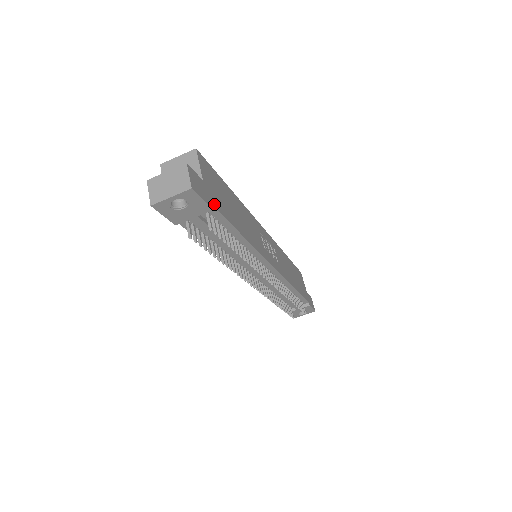
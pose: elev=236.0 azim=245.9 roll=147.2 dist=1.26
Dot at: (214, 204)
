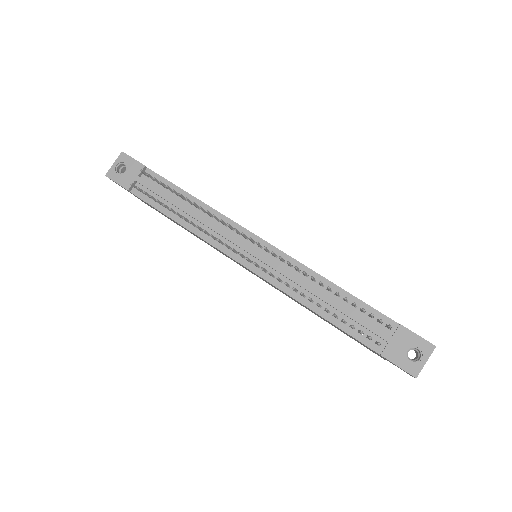
Dot at: (152, 171)
